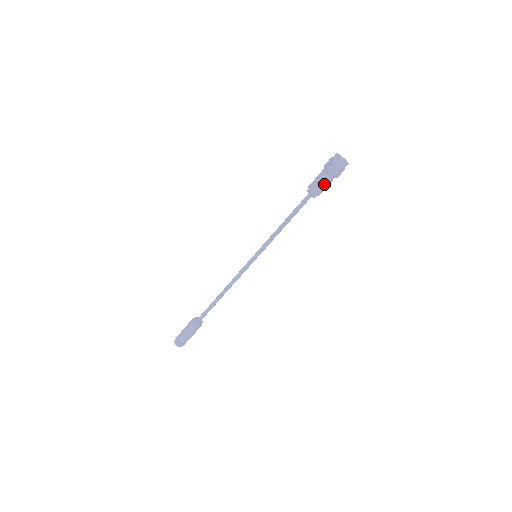
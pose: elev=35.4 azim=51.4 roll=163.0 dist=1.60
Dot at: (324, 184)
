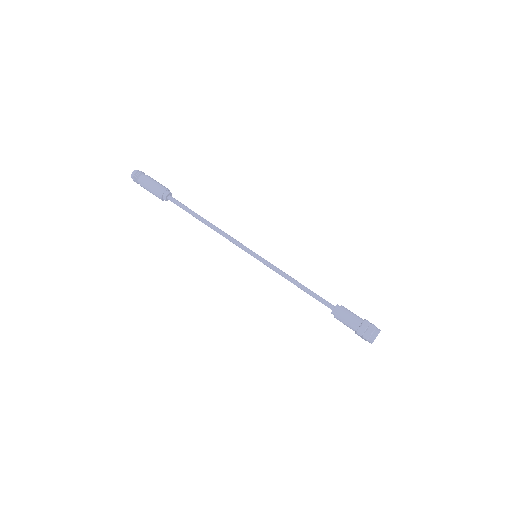
Dot at: (346, 325)
